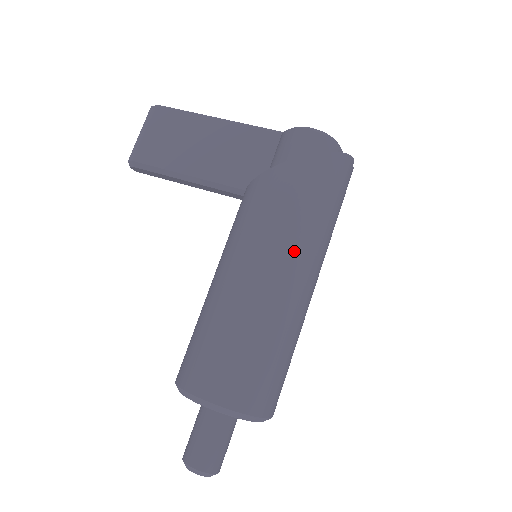
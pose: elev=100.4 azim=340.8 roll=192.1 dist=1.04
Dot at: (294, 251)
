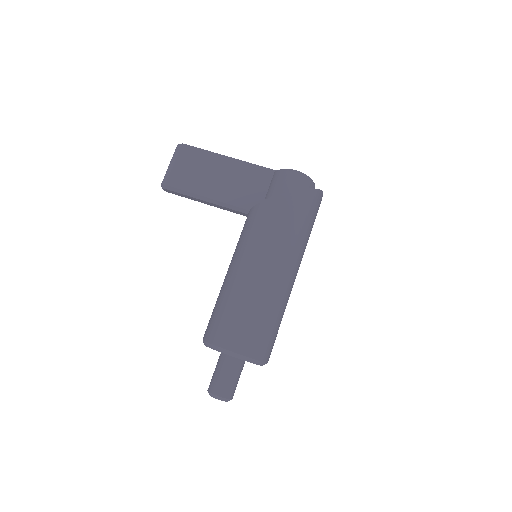
Dot at: (285, 254)
